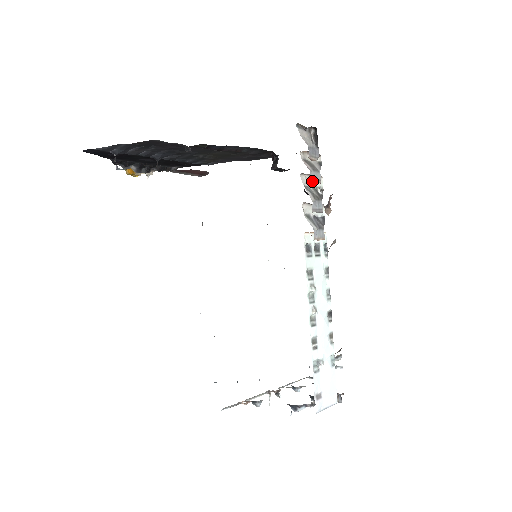
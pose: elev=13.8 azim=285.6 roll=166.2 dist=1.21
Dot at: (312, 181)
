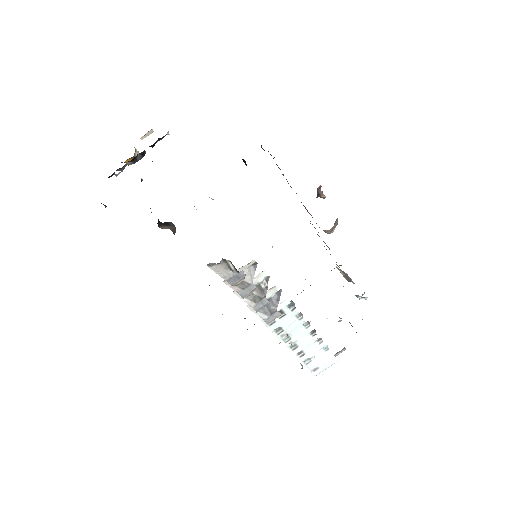
Dot at: occluded
